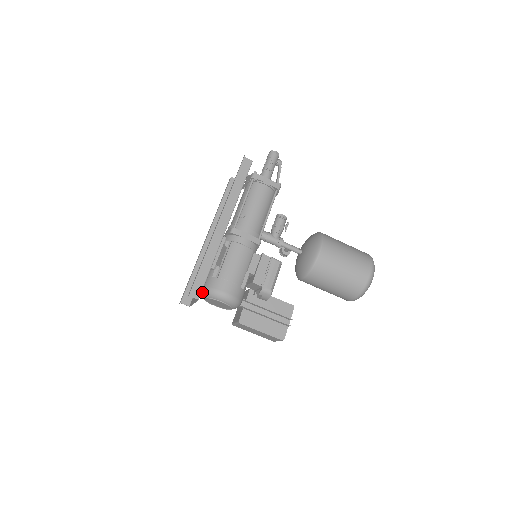
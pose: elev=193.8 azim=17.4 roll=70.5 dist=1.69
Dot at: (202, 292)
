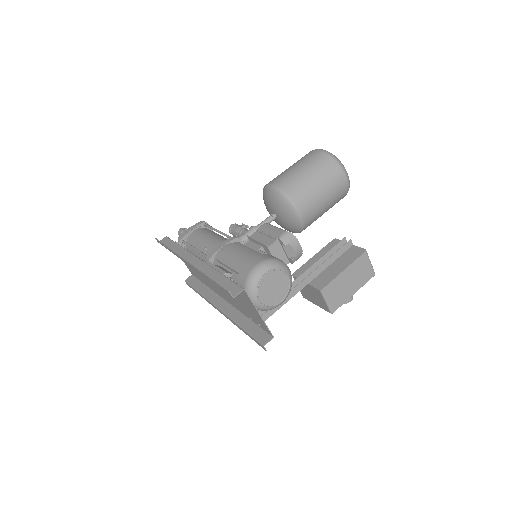
Dot at: occluded
